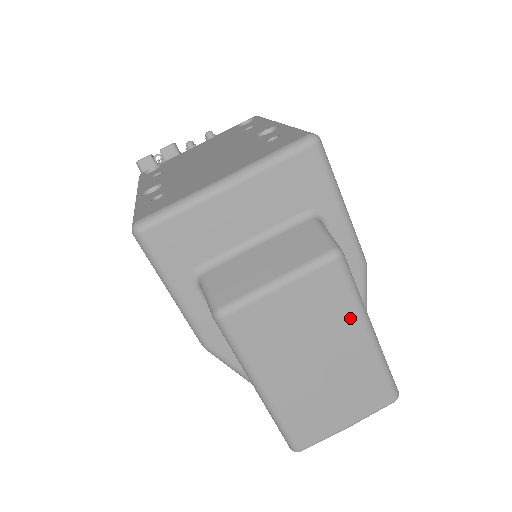
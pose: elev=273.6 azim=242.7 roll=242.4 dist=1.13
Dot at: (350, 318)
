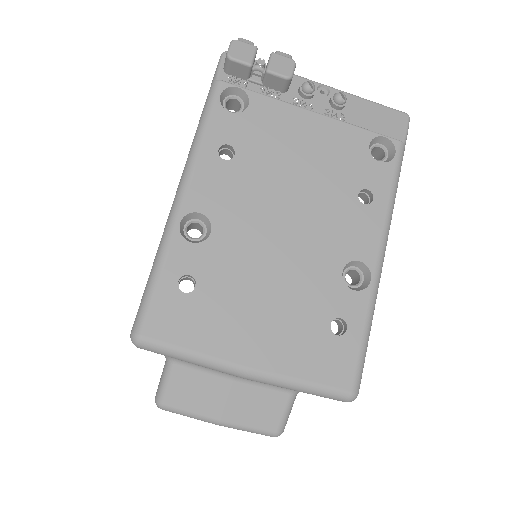
Dot at: occluded
